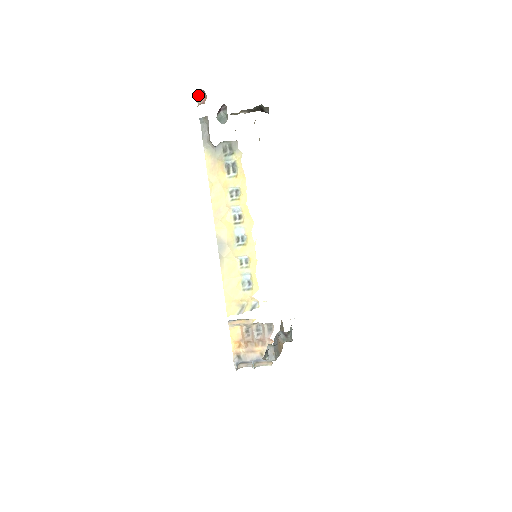
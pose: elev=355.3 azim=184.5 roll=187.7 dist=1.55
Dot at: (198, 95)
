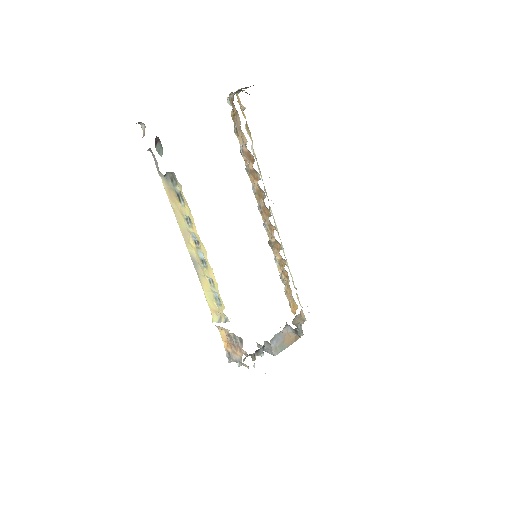
Dot at: (142, 125)
